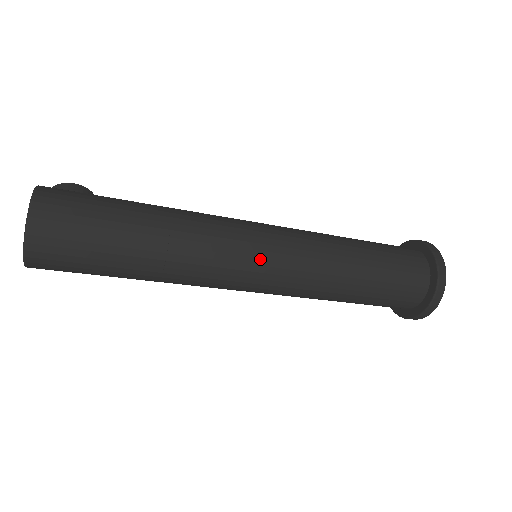
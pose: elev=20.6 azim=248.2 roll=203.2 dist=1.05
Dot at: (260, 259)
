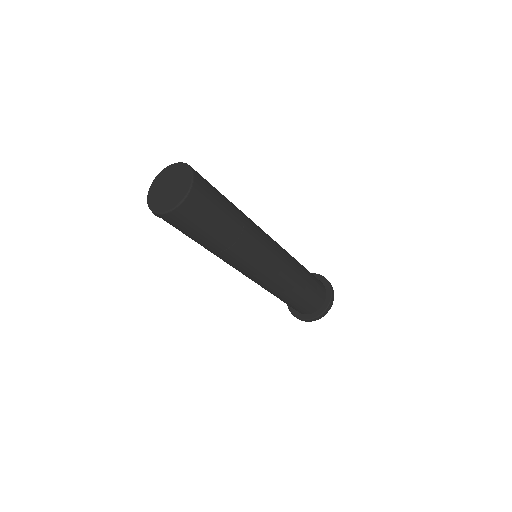
Dot at: (272, 239)
